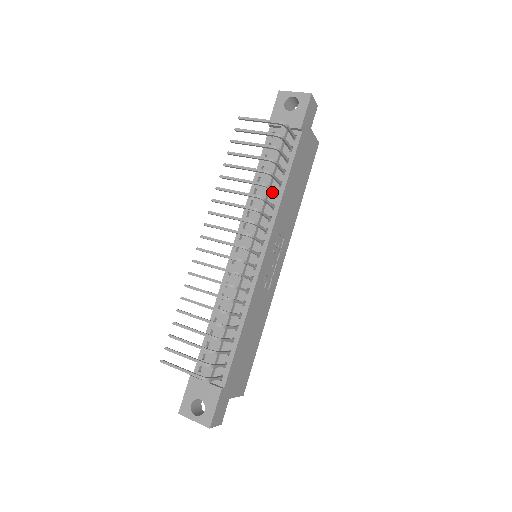
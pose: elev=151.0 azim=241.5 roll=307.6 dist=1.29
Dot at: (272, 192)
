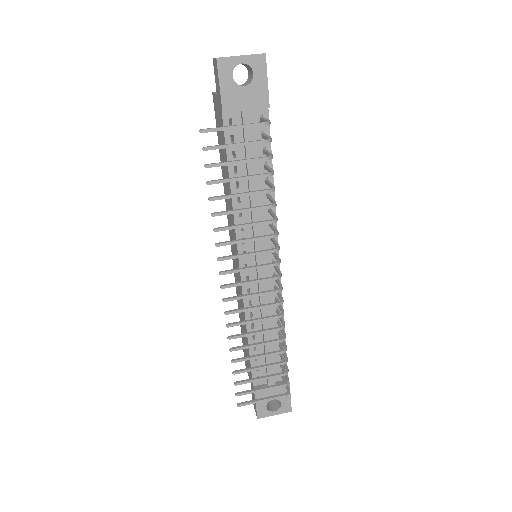
Dot at: occluded
